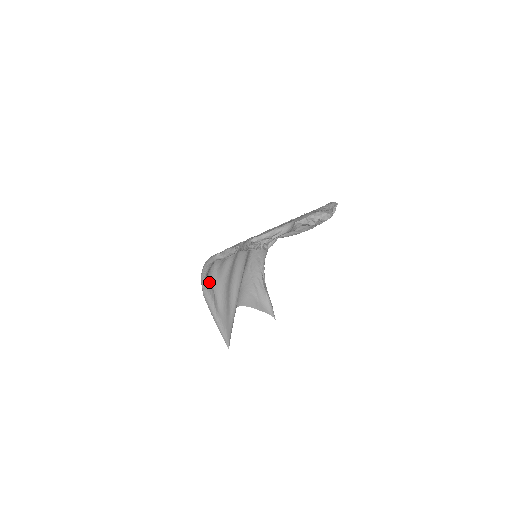
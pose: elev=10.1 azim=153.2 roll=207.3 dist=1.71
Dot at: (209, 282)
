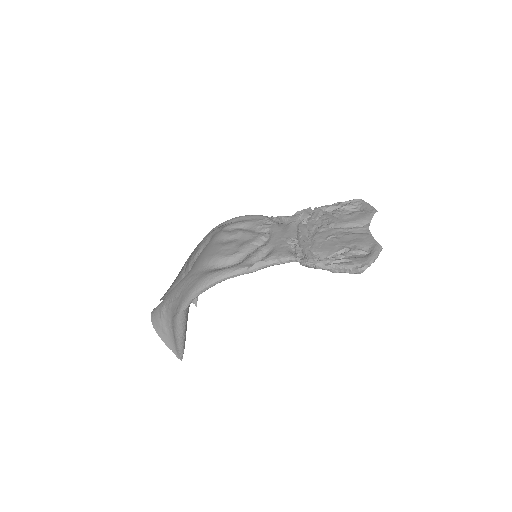
Dot at: occluded
